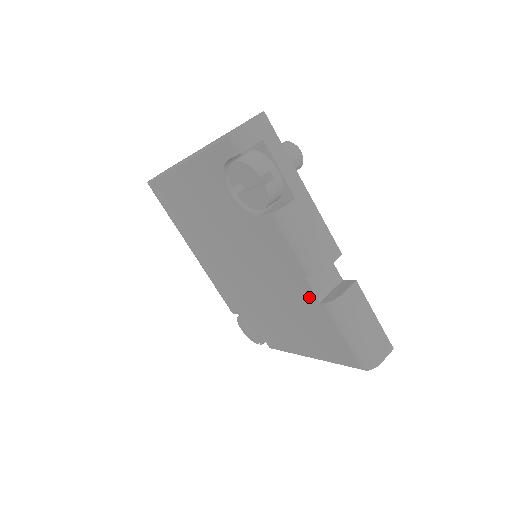
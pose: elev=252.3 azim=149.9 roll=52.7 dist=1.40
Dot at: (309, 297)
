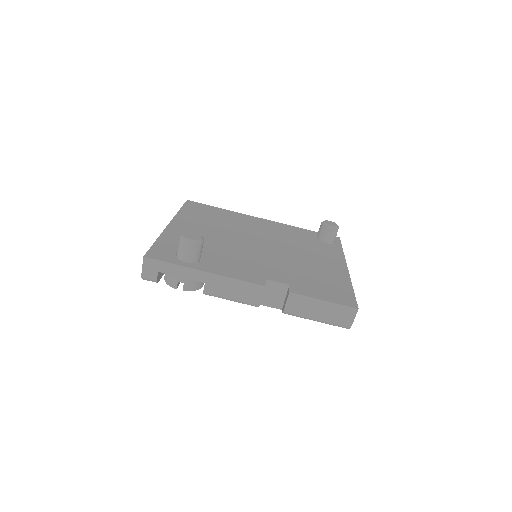
Dot at: occluded
